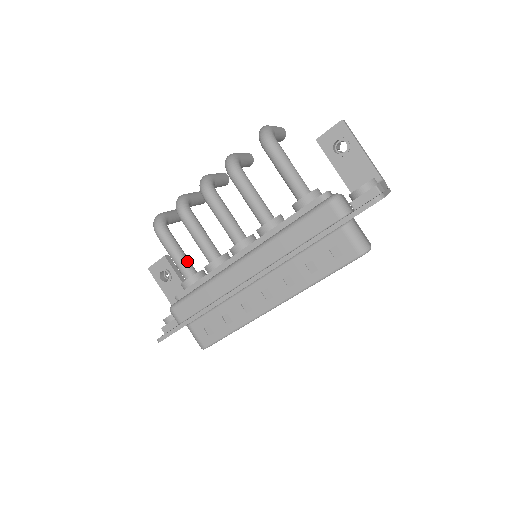
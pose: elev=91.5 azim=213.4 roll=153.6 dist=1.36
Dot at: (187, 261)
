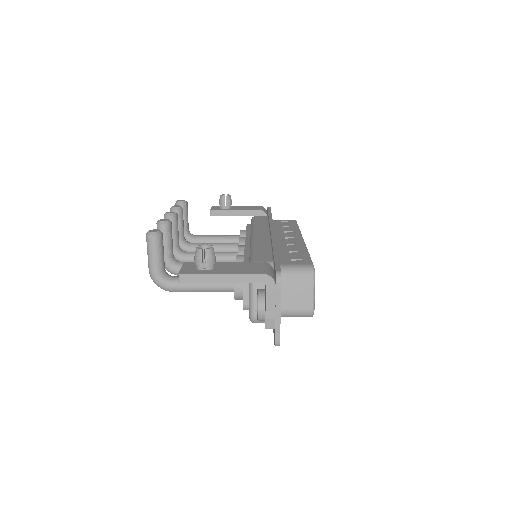
Dot at: occluded
